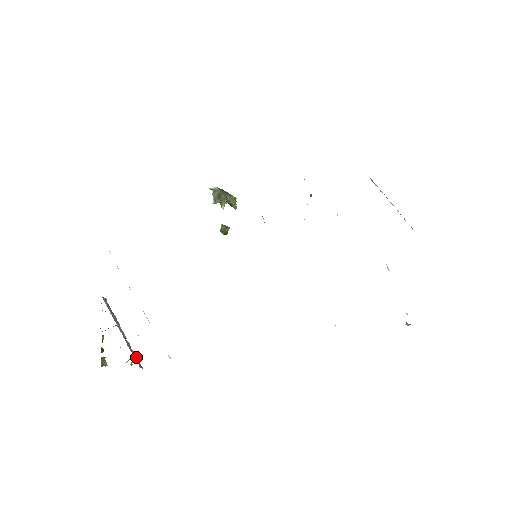
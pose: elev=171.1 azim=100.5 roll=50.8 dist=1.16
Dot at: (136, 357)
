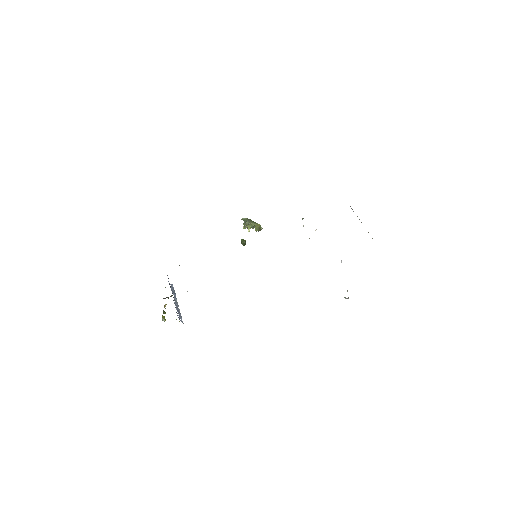
Dot at: (181, 317)
